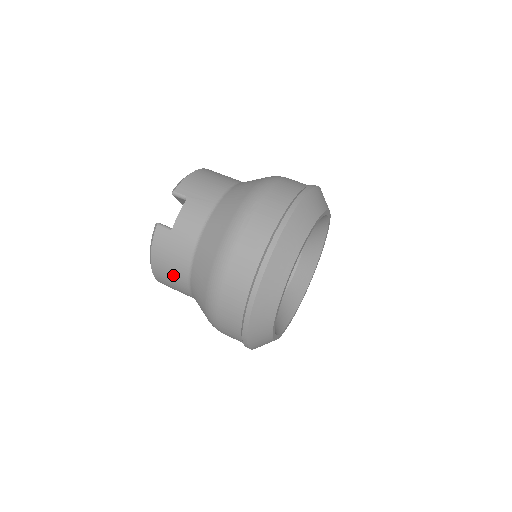
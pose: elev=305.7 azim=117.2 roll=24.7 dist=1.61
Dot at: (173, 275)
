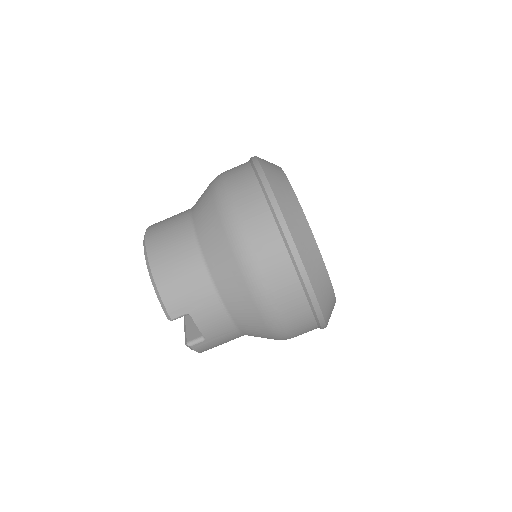
Dot at: occluded
